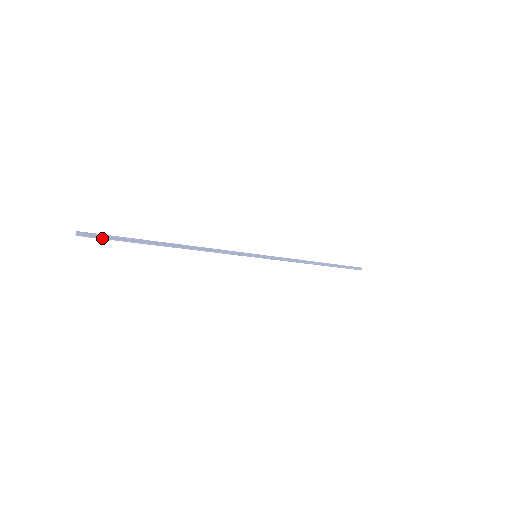
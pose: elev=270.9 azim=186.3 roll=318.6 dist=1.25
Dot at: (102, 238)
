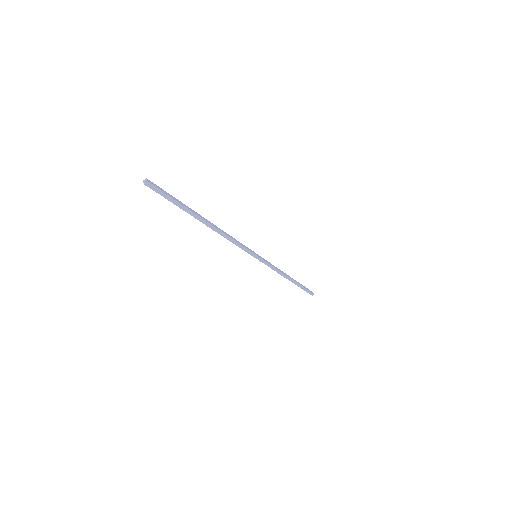
Dot at: (164, 192)
